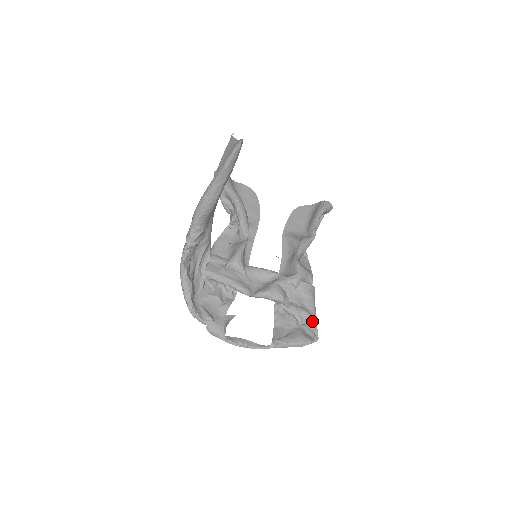
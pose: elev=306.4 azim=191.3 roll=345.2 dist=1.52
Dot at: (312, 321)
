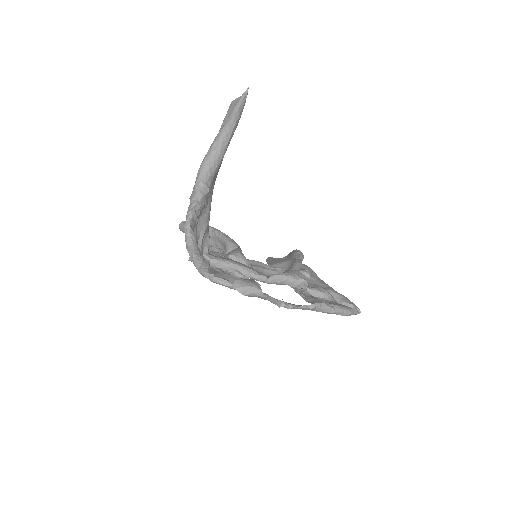
Dot at: (344, 297)
